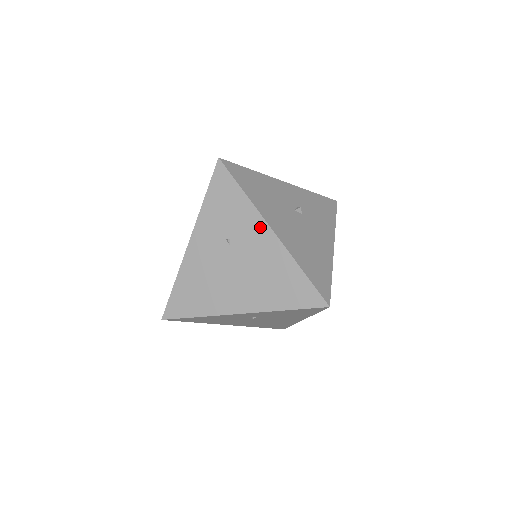
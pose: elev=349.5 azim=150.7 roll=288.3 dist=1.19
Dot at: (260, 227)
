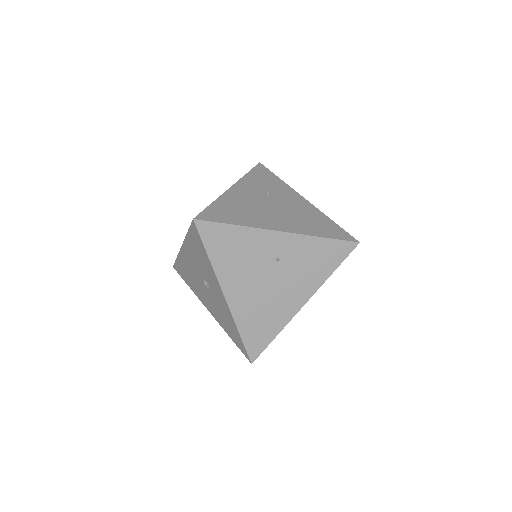
Dot at: (295, 195)
